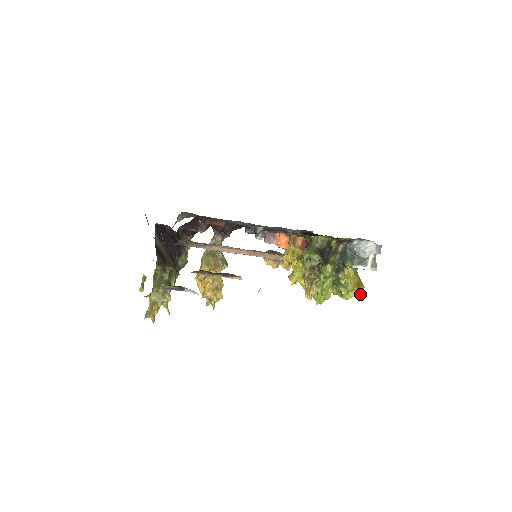
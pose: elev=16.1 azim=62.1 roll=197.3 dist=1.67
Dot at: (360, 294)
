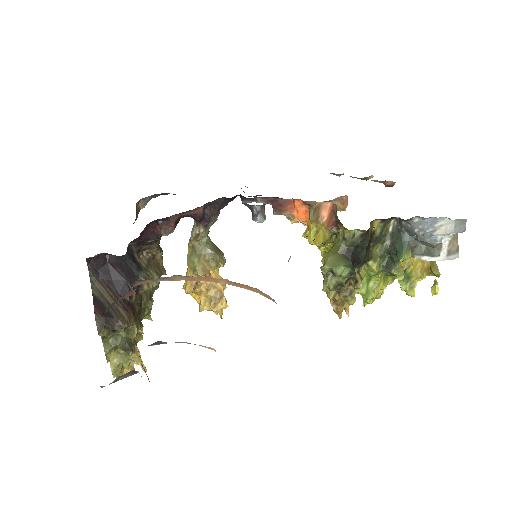
Dot at: occluded
